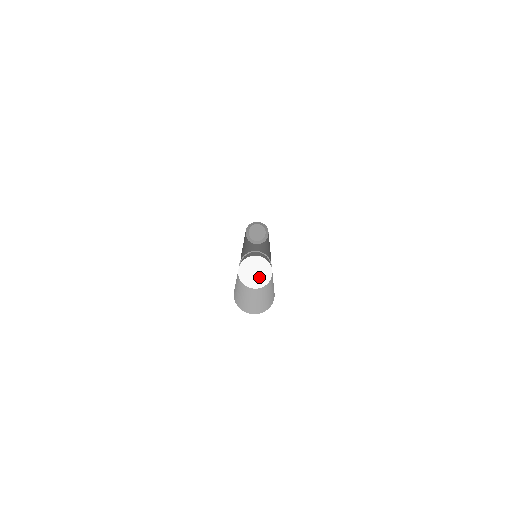
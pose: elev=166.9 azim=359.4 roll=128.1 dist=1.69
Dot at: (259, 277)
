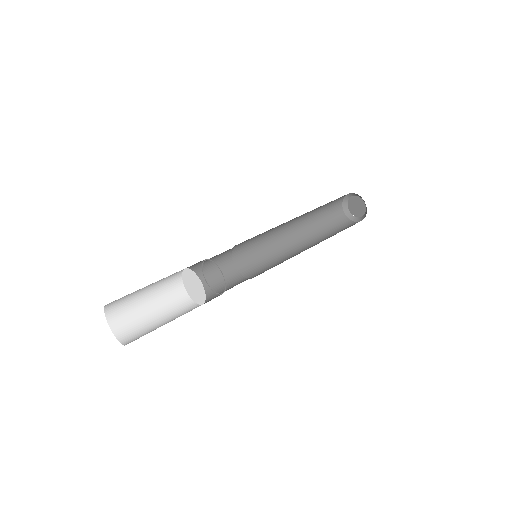
Dot at: (194, 293)
